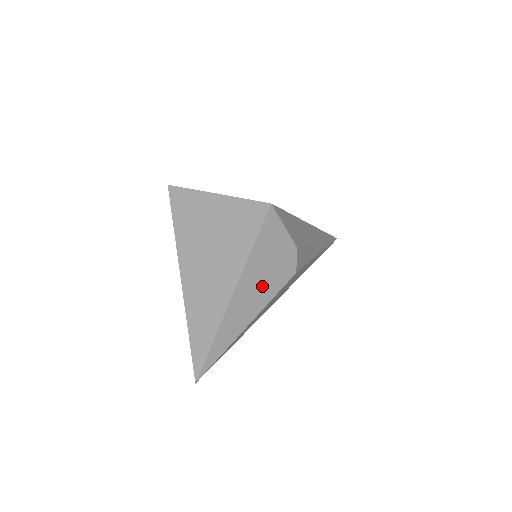
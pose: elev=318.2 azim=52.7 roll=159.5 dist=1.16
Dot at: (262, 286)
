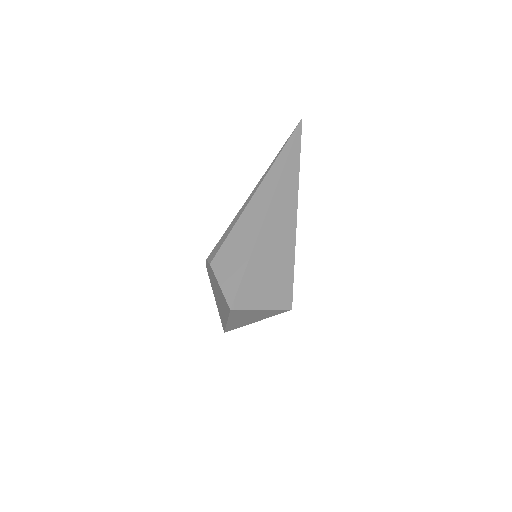
Dot at: occluded
